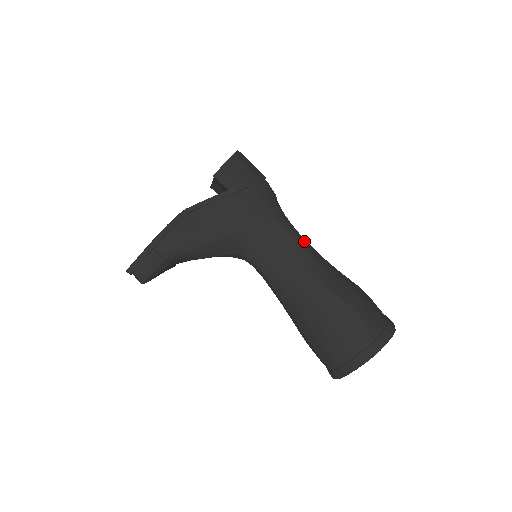
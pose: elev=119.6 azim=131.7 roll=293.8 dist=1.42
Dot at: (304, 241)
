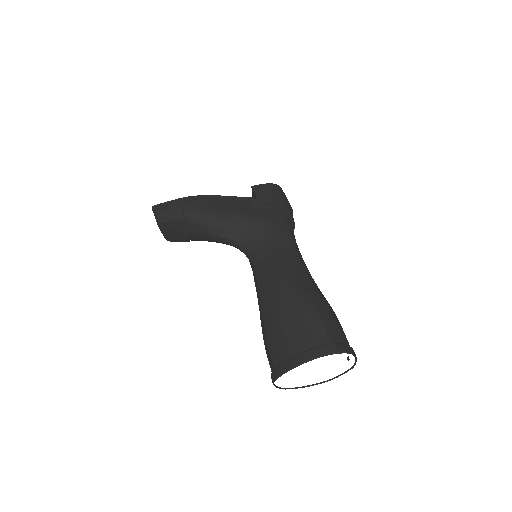
Dot at: (300, 254)
